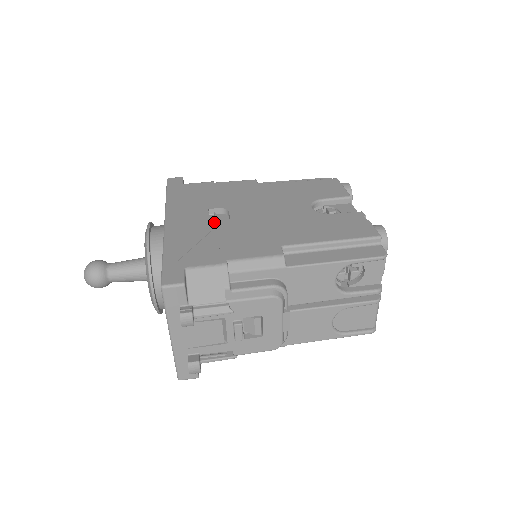
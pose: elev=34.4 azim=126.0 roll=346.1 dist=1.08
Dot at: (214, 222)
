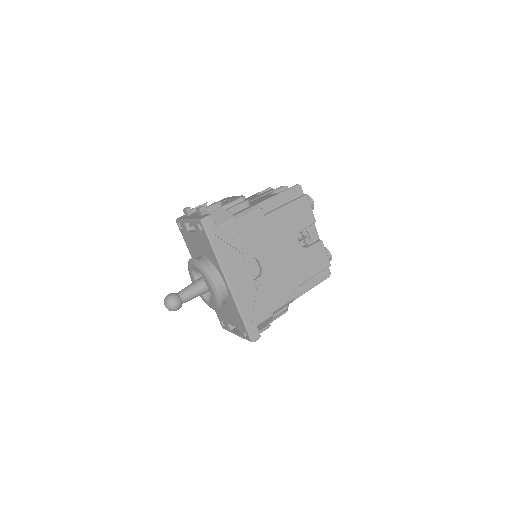
Dot at: (250, 269)
